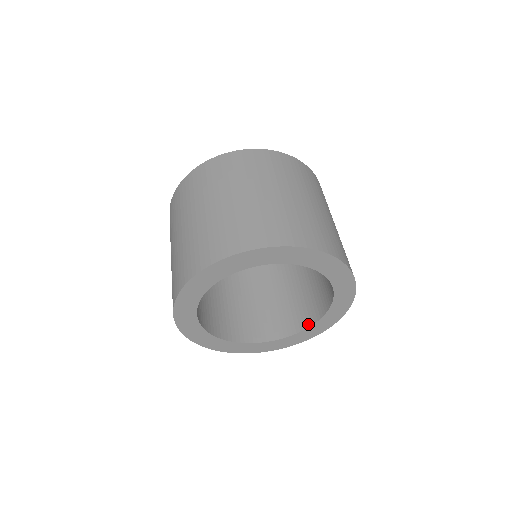
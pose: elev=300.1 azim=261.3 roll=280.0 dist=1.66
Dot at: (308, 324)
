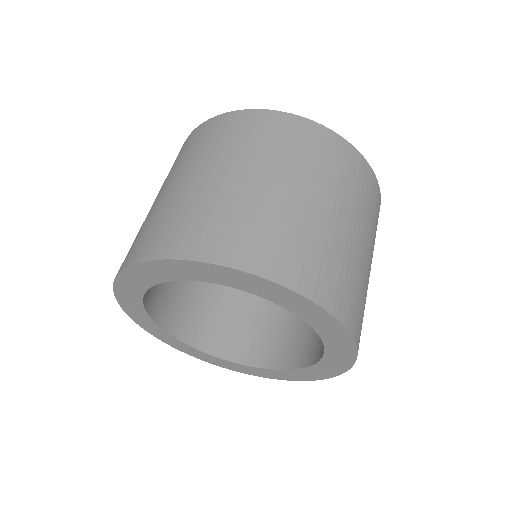
Dot at: (294, 365)
